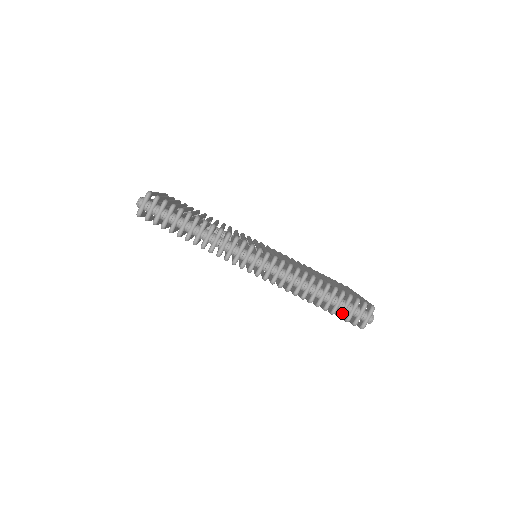
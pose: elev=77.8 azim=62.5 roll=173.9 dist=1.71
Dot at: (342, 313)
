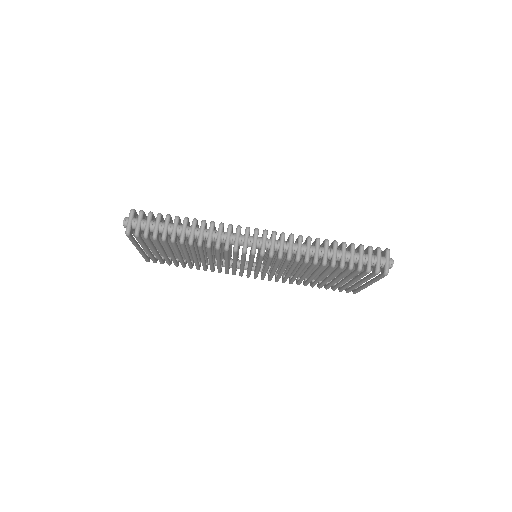
Dot at: (360, 264)
